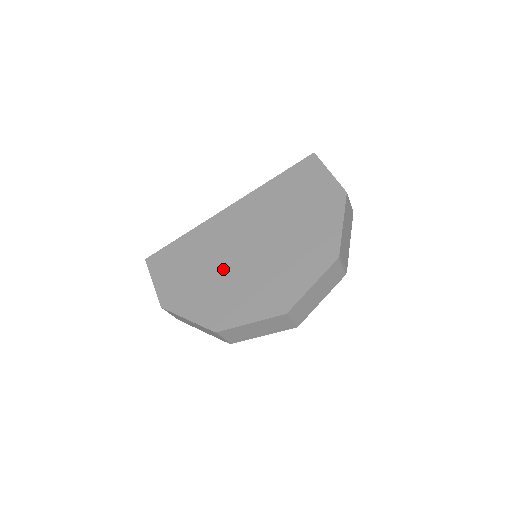
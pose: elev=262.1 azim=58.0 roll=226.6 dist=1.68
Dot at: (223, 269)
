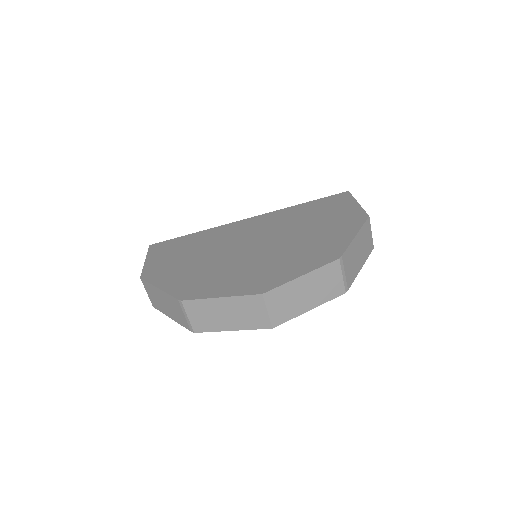
Dot at: (217, 257)
